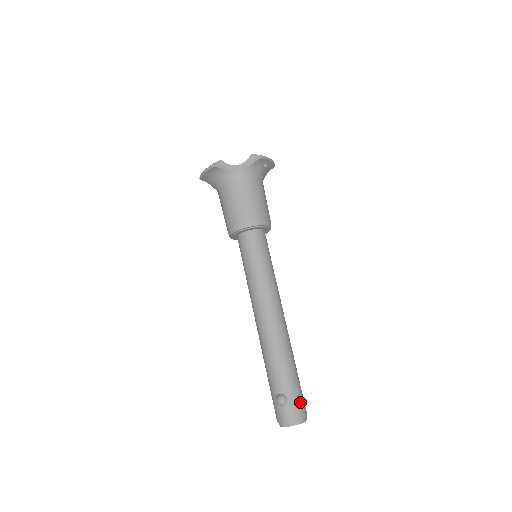
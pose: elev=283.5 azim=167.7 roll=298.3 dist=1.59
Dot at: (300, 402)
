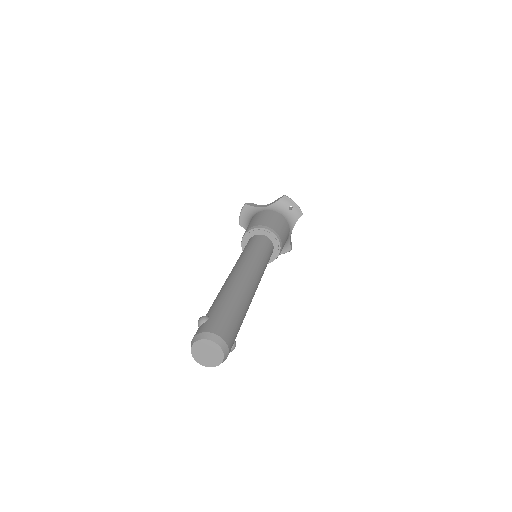
Dot at: (222, 325)
